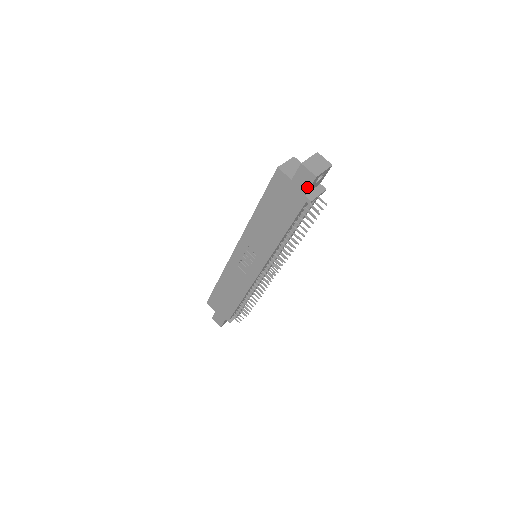
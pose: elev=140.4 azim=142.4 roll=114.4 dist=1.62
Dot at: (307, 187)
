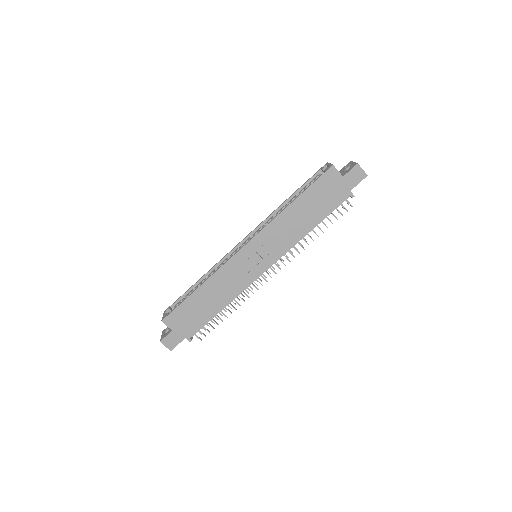
Dot at: (356, 184)
